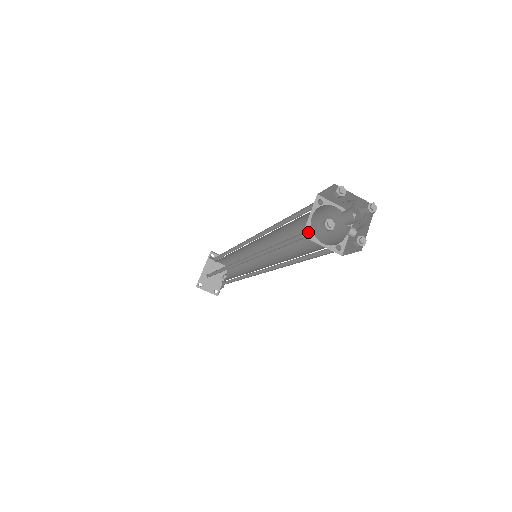
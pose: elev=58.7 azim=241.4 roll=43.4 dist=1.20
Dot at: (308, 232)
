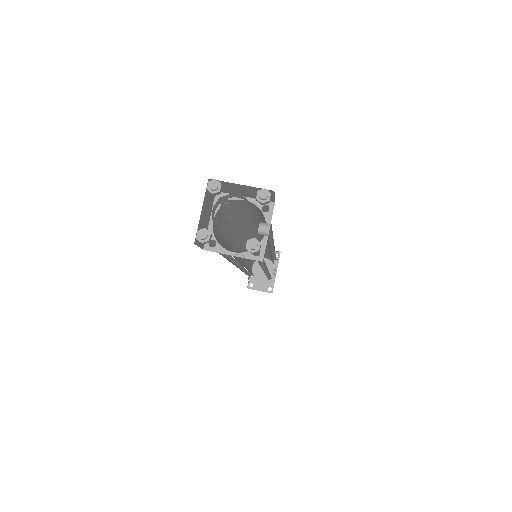
Dot at: (215, 241)
